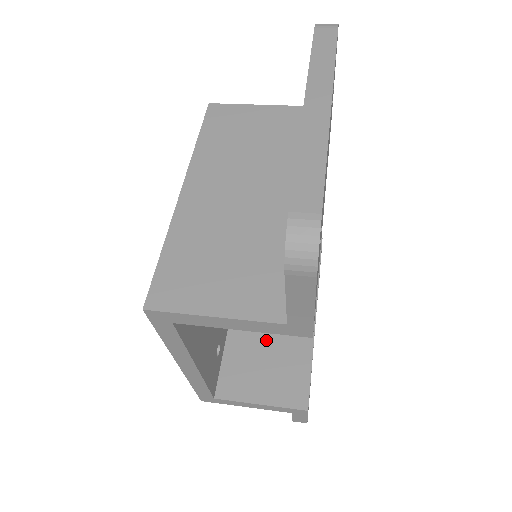
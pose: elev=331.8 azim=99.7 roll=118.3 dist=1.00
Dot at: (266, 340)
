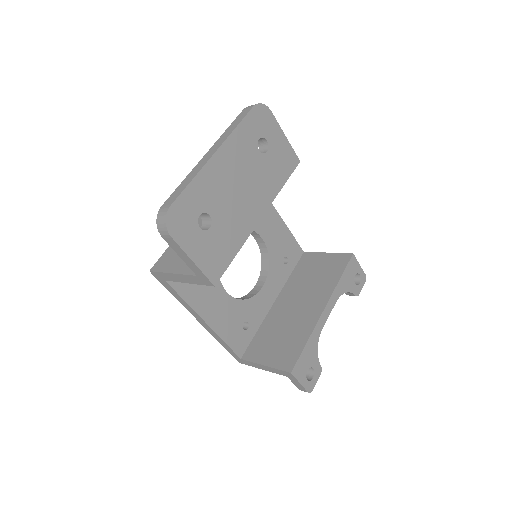
Dot at: (285, 325)
